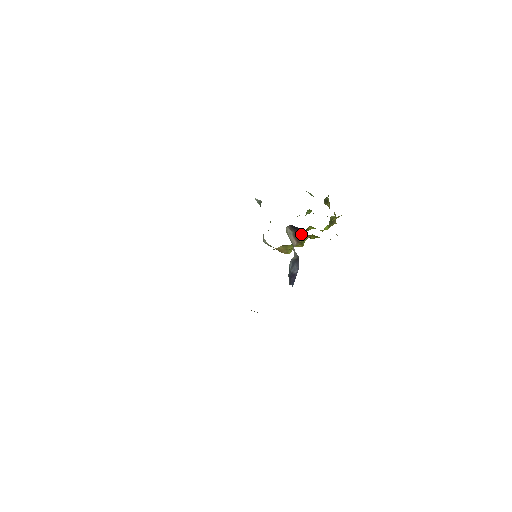
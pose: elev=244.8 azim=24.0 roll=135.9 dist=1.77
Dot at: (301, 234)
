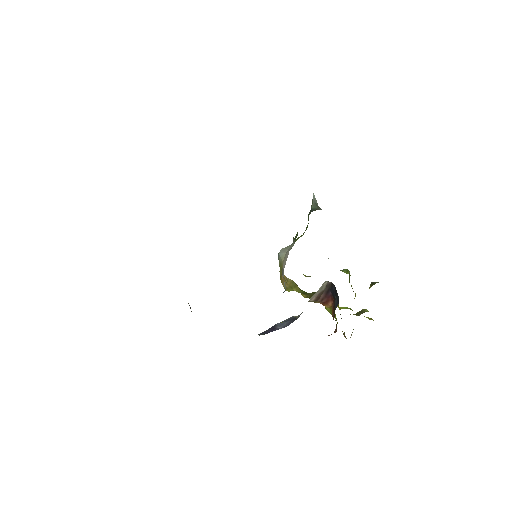
Dot at: (328, 299)
